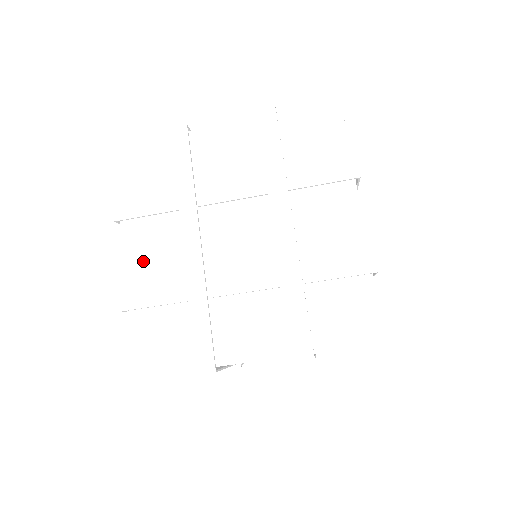
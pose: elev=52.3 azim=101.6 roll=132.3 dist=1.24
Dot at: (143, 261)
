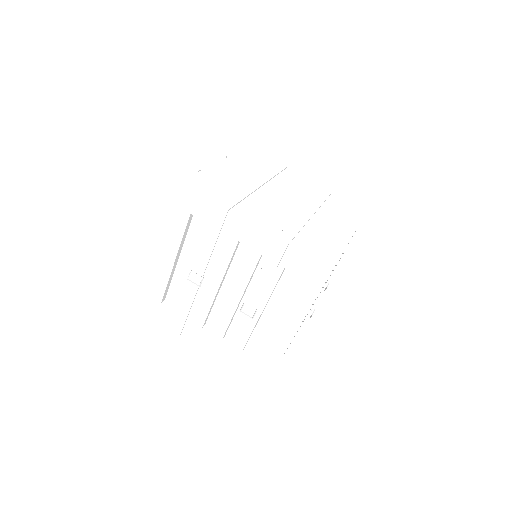
Dot at: (226, 170)
